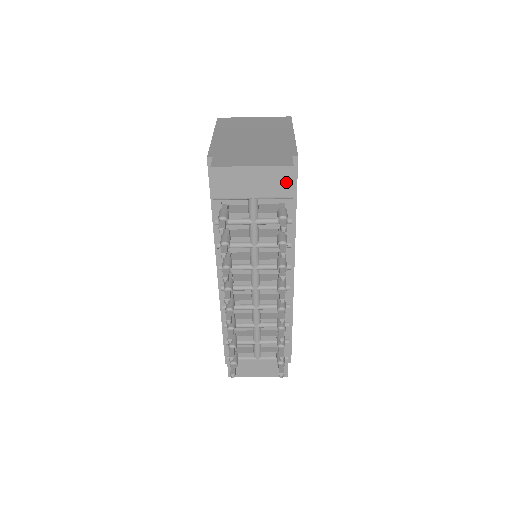
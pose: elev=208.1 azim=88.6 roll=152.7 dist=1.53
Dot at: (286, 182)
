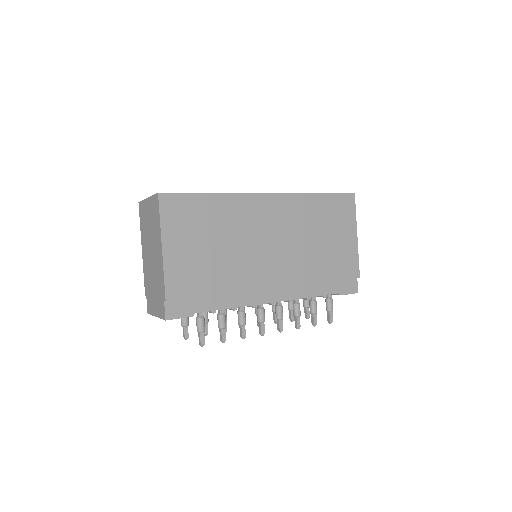
Dot at: (177, 318)
